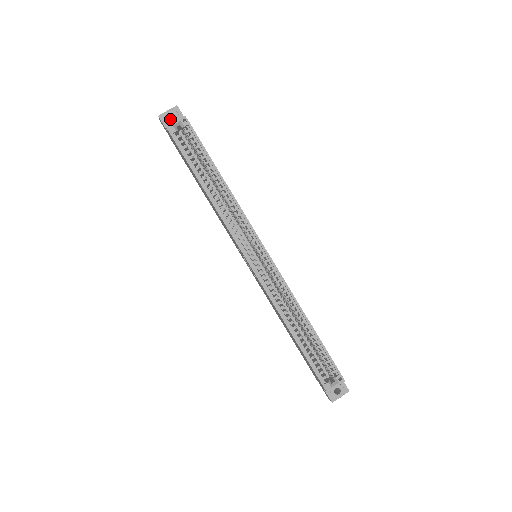
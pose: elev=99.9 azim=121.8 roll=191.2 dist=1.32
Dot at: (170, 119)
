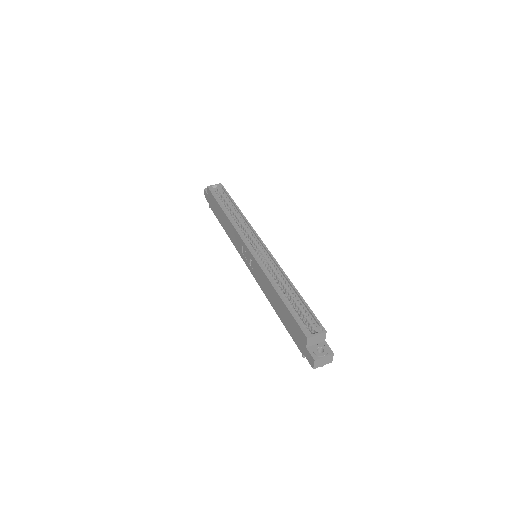
Dot at: occluded
